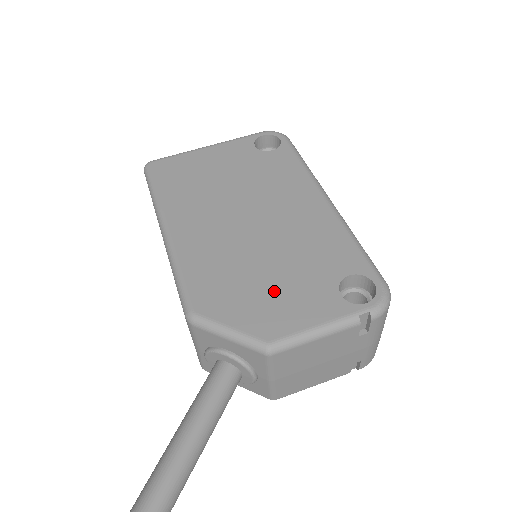
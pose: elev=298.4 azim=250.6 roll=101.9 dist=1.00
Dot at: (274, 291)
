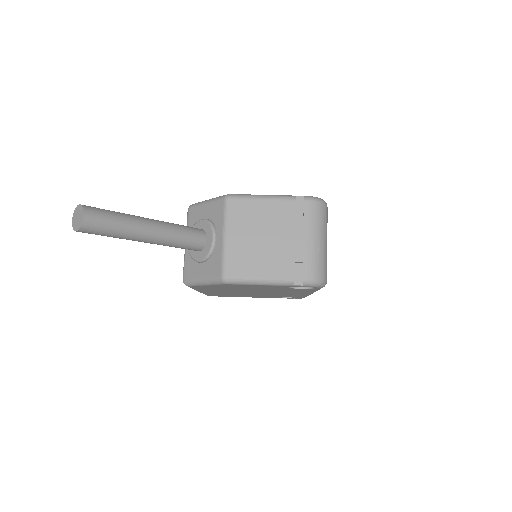
Dot at: occluded
